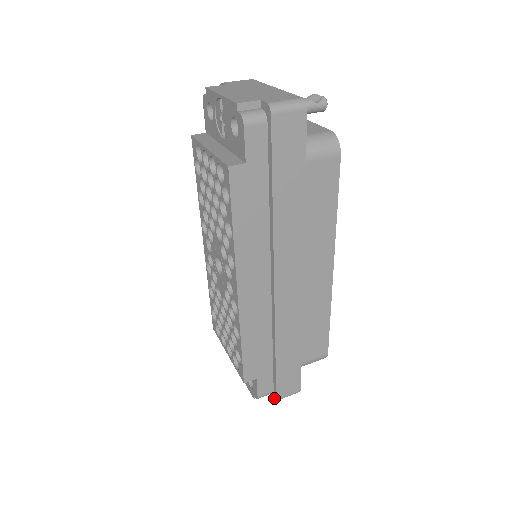
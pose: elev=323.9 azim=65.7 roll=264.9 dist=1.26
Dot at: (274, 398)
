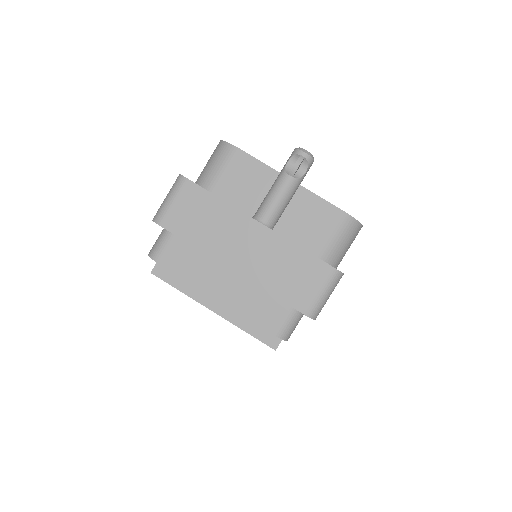
Dot at: occluded
